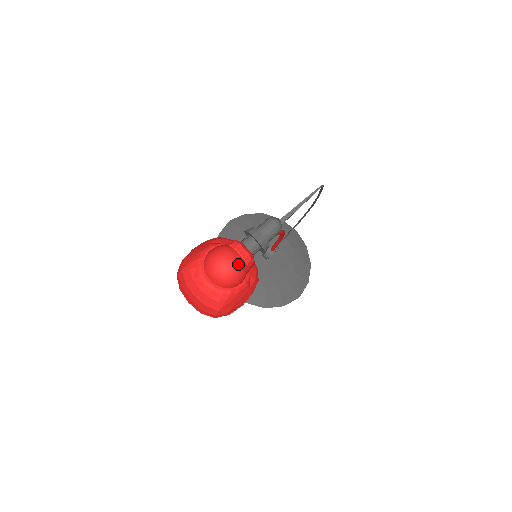
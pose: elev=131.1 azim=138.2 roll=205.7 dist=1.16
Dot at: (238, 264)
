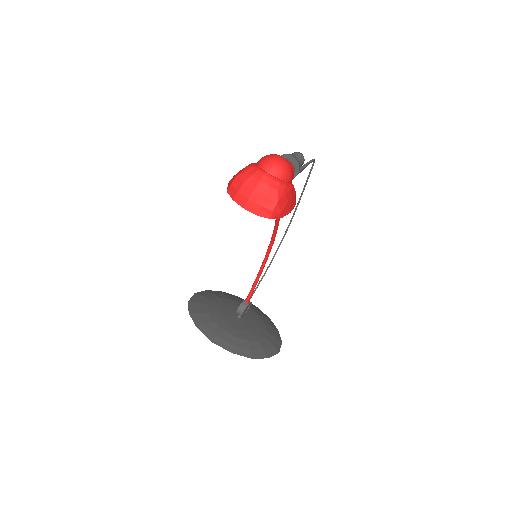
Dot at: occluded
